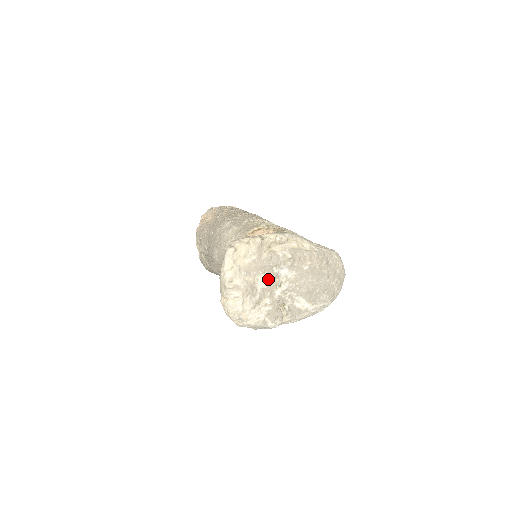
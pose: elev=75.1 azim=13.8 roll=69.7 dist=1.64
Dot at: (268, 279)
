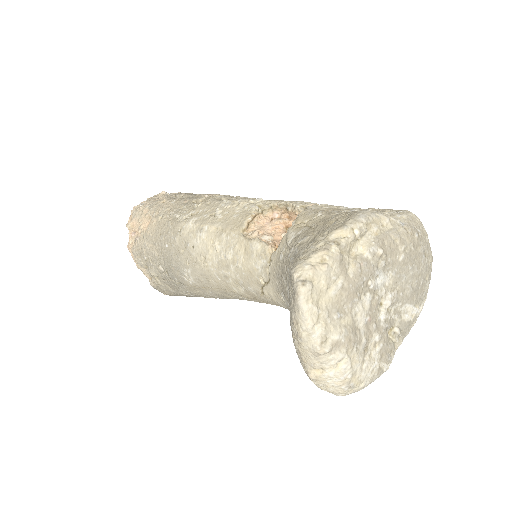
Dot at: (367, 304)
